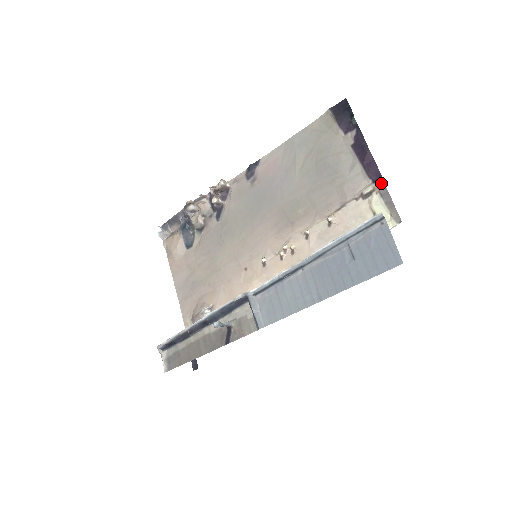
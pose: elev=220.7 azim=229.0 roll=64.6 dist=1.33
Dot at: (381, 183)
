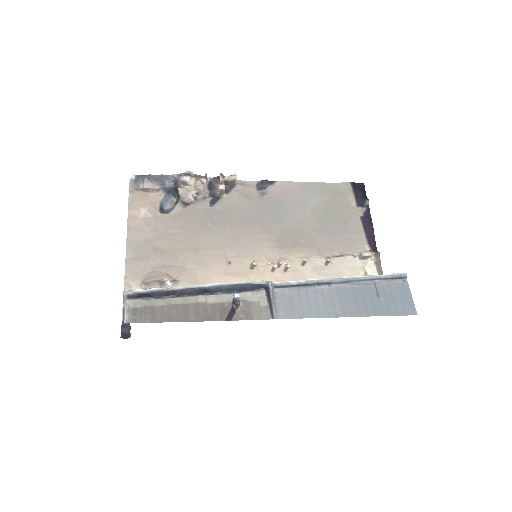
Dot at: (378, 254)
